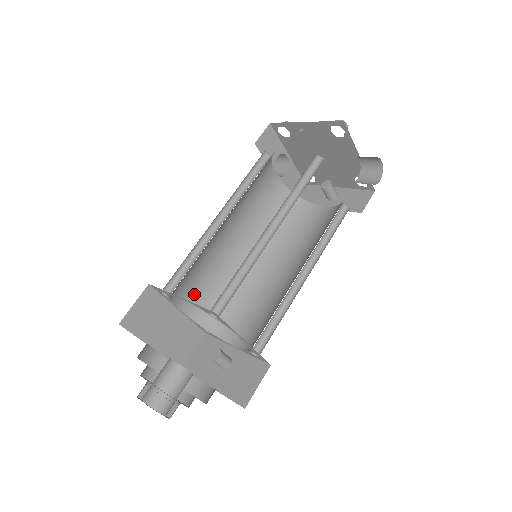
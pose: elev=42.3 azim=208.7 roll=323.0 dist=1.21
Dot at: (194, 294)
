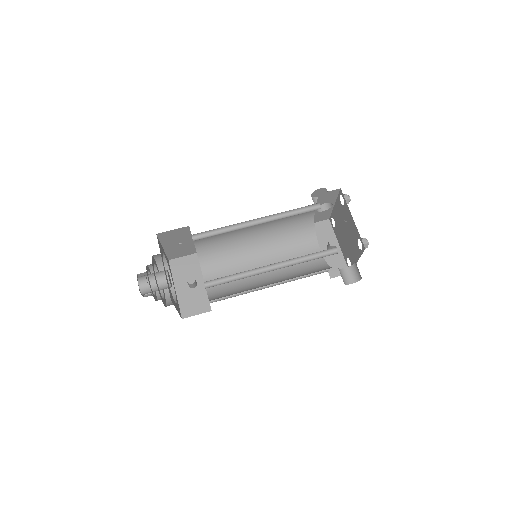
Dot at: (208, 239)
